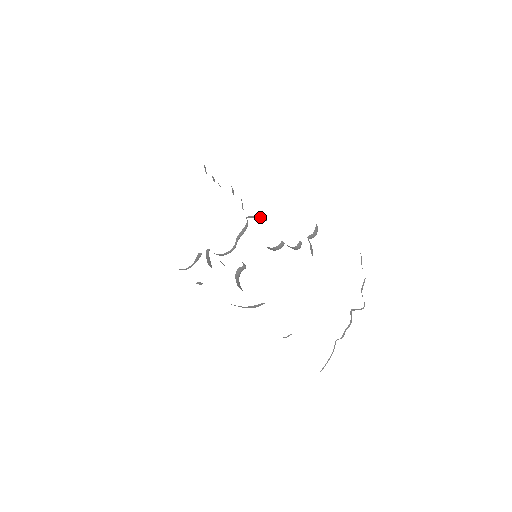
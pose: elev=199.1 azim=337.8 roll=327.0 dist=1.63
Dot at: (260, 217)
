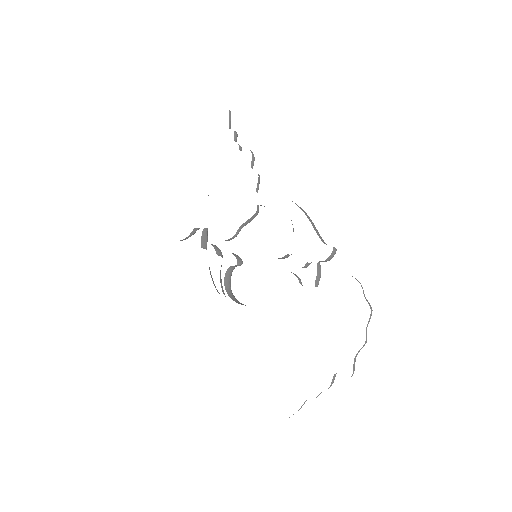
Dot at: occluded
